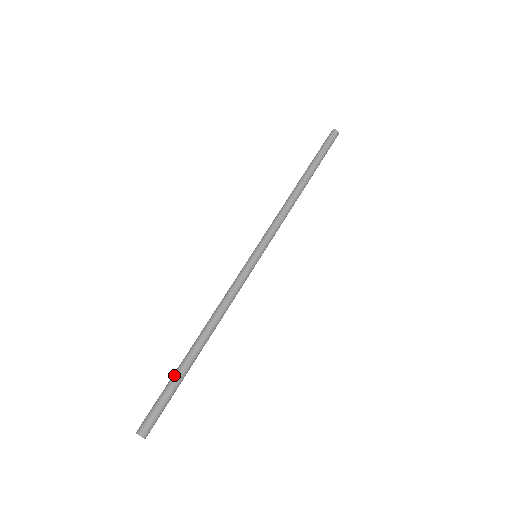
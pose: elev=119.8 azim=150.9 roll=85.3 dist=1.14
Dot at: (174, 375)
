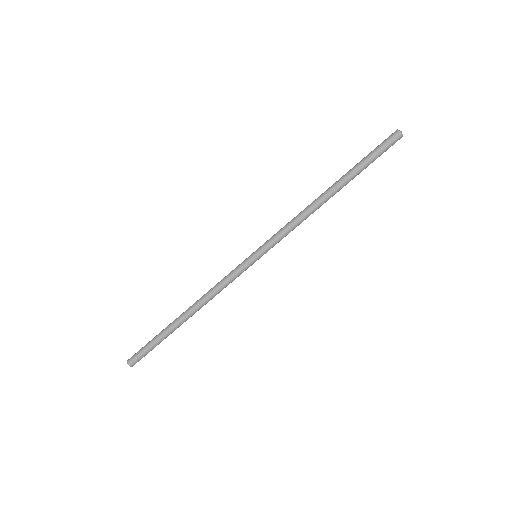
Dot at: (163, 338)
